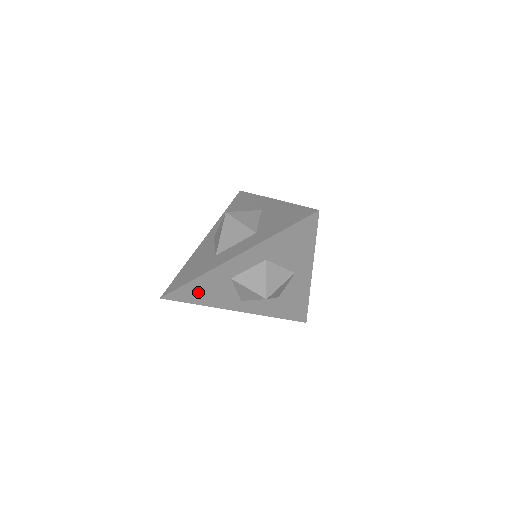
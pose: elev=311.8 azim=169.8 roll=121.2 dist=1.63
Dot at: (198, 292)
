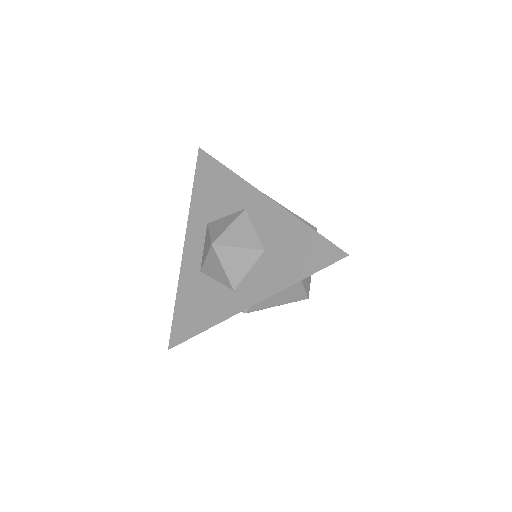
Dot at: (190, 314)
